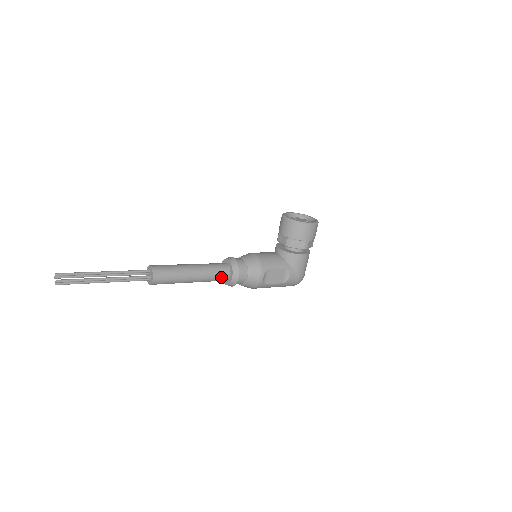
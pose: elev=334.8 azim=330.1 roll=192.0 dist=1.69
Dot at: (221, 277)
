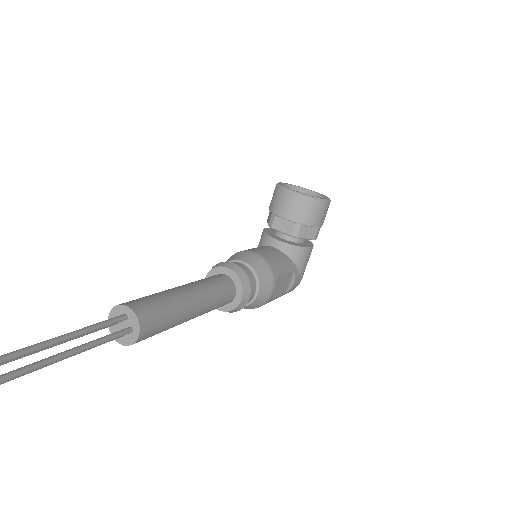
Dot at: (225, 301)
